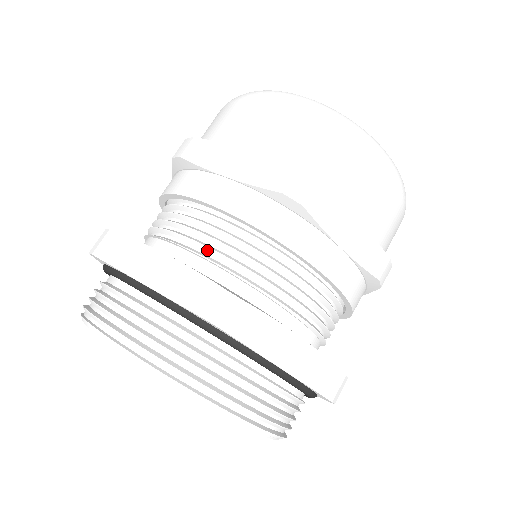
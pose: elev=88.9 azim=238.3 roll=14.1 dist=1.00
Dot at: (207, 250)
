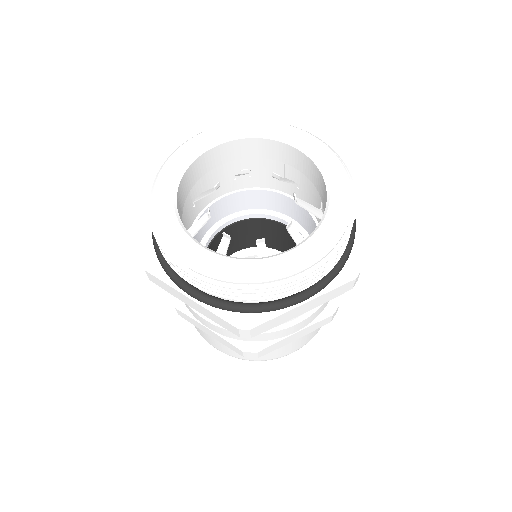
Dot at: occluded
